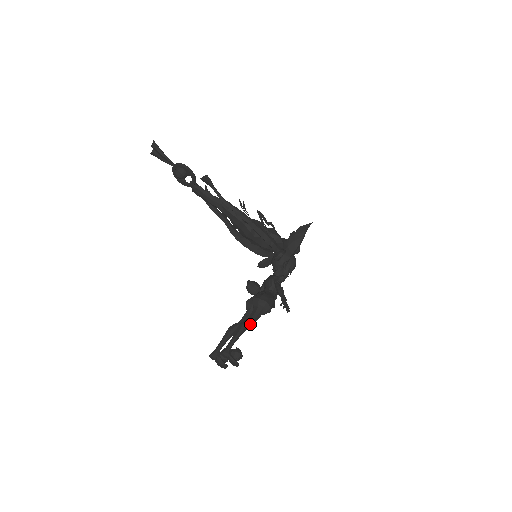
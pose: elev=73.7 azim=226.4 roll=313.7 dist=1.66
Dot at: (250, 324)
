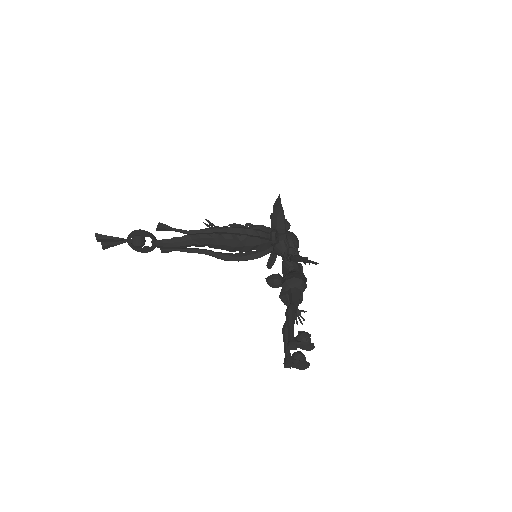
Dot at: (295, 306)
